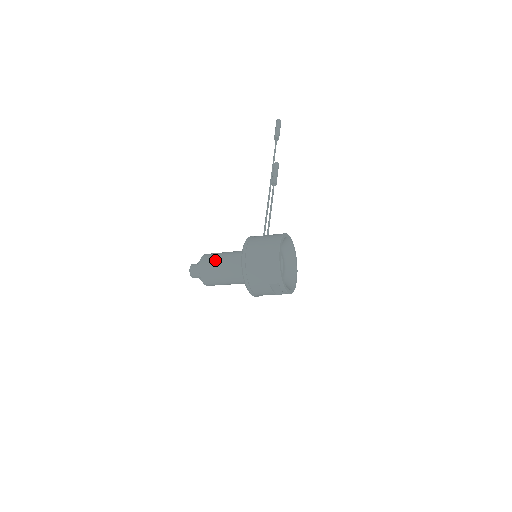
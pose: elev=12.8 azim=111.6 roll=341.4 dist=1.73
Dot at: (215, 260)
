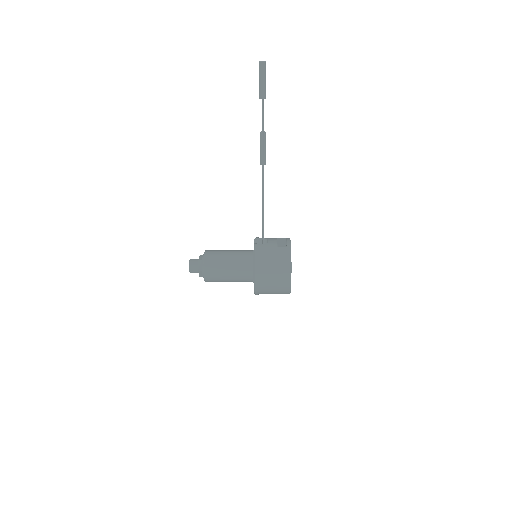
Dot at: (220, 273)
